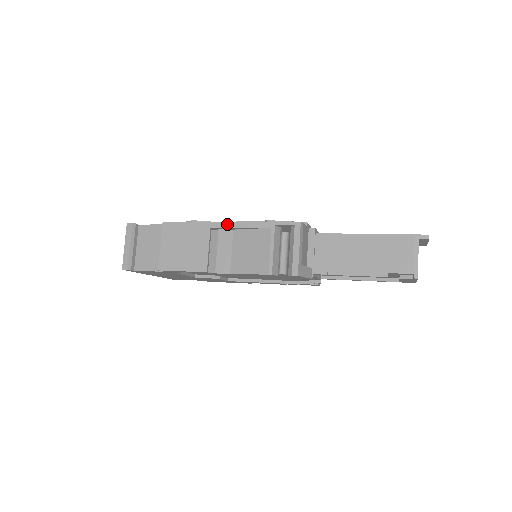
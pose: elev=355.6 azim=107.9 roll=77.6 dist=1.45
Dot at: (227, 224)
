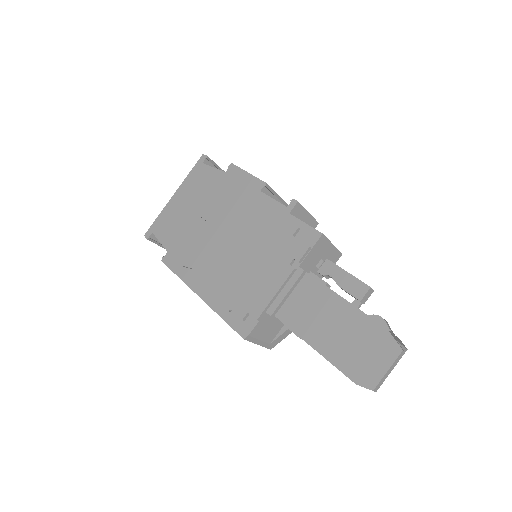
Dot at: occluded
